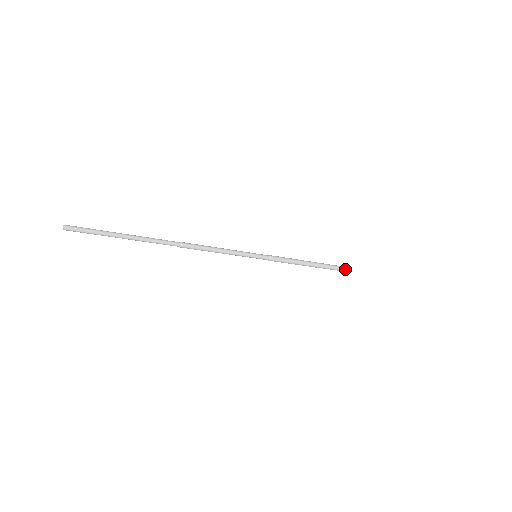
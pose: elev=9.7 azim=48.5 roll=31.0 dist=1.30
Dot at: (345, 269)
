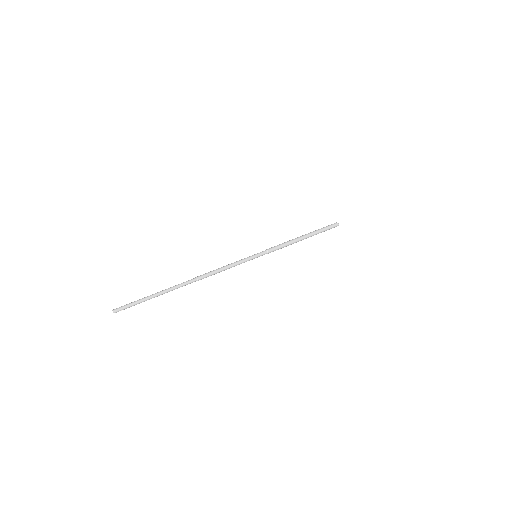
Dot at: occluded
